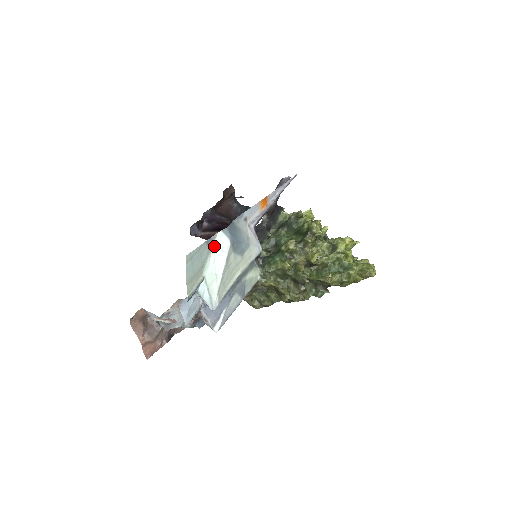
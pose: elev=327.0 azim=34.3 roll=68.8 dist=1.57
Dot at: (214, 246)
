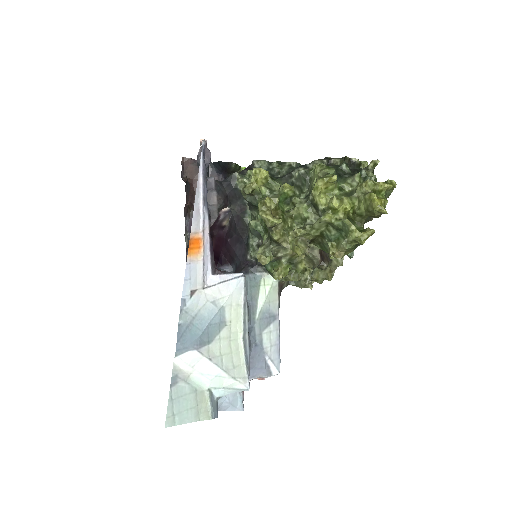
Dot at: (185, 370)
